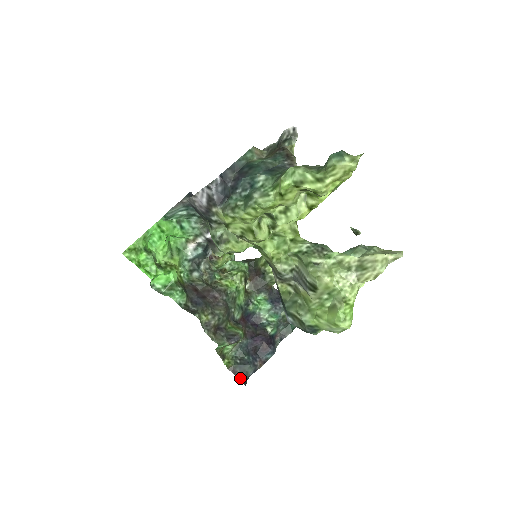
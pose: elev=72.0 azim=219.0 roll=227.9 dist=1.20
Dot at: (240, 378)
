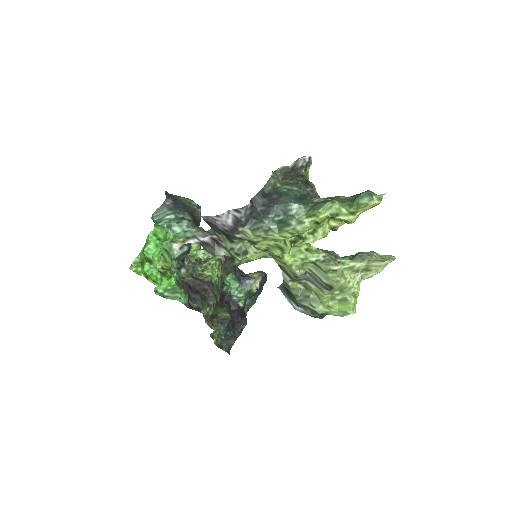
Dot at: (226, 351)
